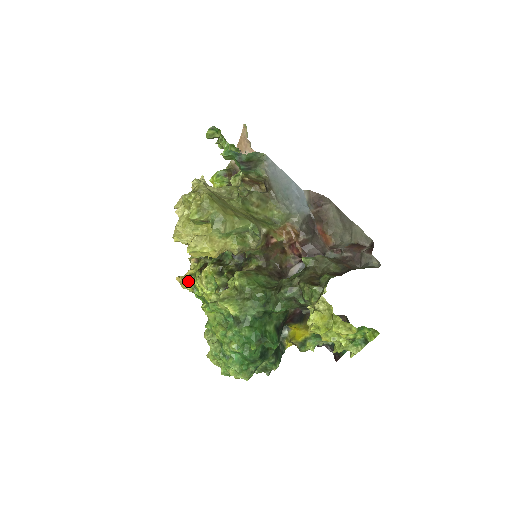
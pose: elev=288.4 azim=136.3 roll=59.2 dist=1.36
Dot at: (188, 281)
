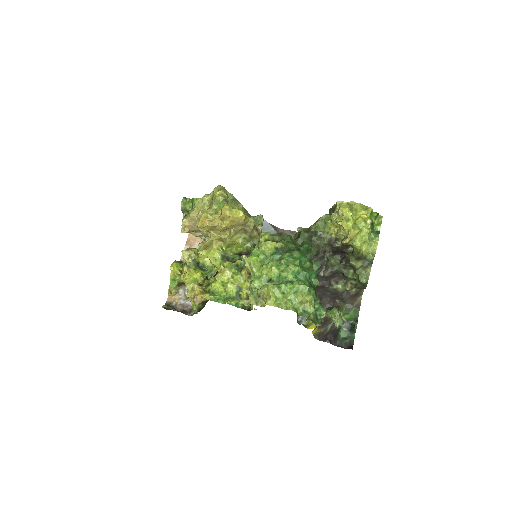
Dot at: (203, 291)
